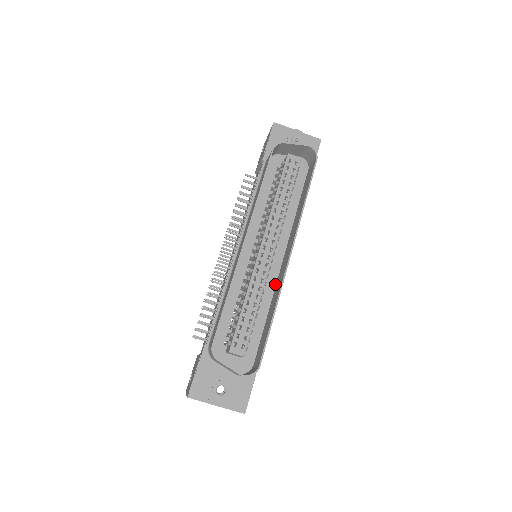
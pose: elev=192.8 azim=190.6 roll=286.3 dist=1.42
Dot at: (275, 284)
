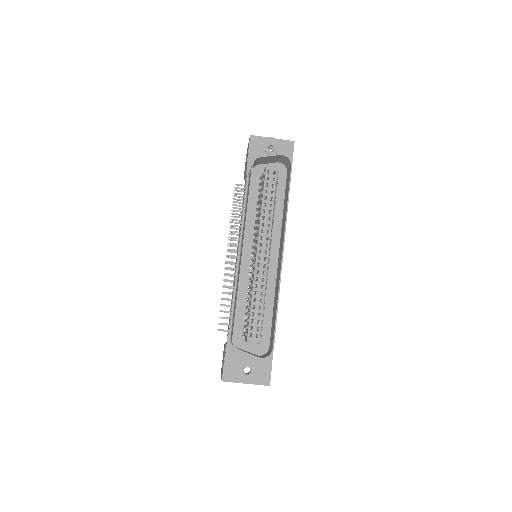
Dot at: (275, 278)
